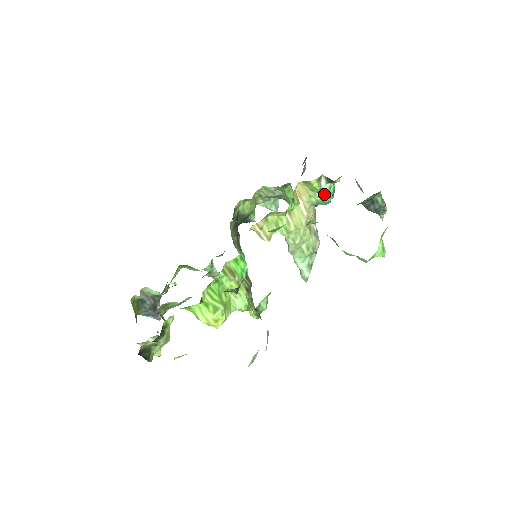
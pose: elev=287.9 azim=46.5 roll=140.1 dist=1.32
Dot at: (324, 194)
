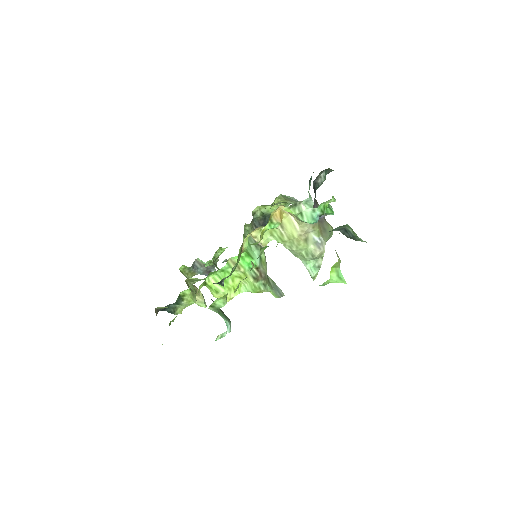
Dot at: (305, 217)
